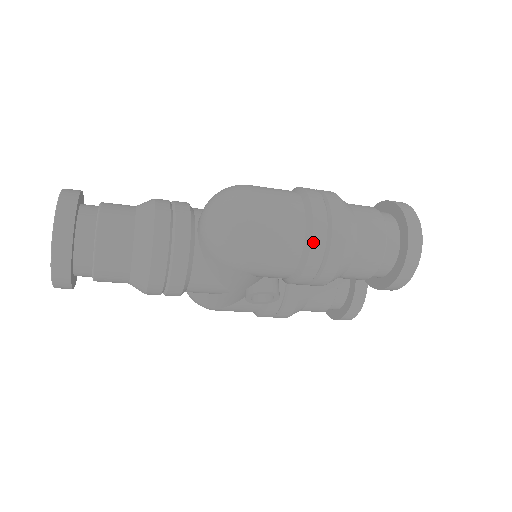
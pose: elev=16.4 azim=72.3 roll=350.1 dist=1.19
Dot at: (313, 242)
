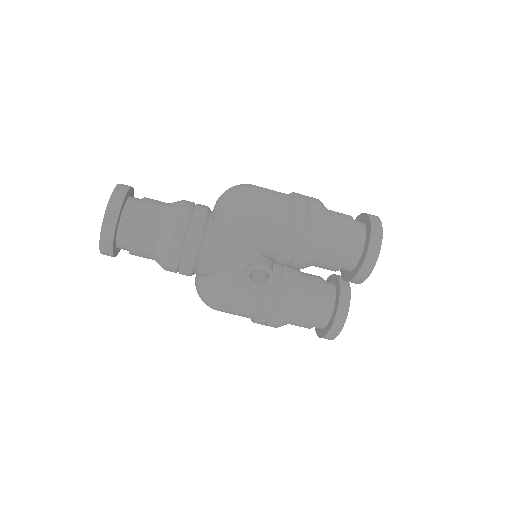
Dot at: (295, 211)
